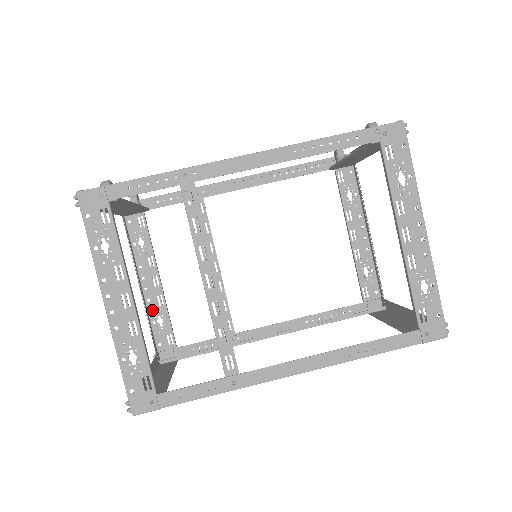
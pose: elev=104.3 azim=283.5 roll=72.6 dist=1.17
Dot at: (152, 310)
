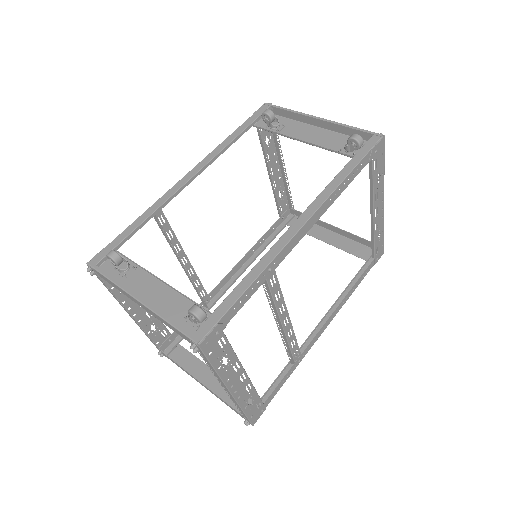
Dot at: (144, 325)
